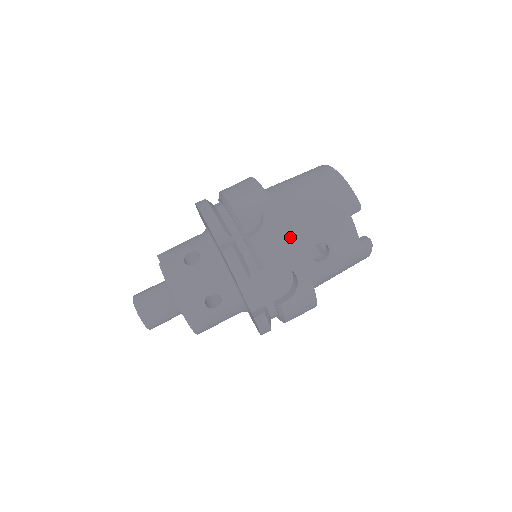
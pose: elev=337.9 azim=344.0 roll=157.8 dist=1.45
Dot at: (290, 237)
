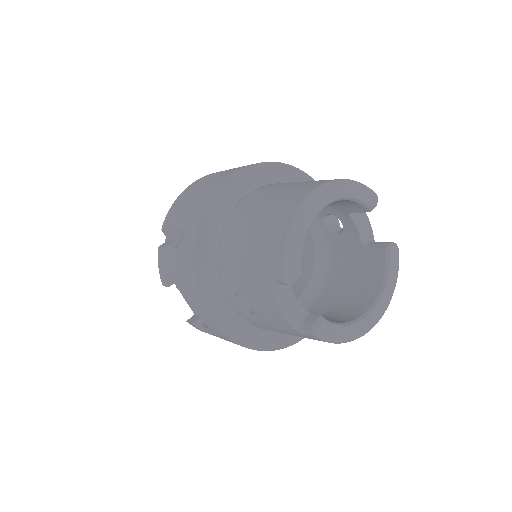
Dot at: (192, 271)
